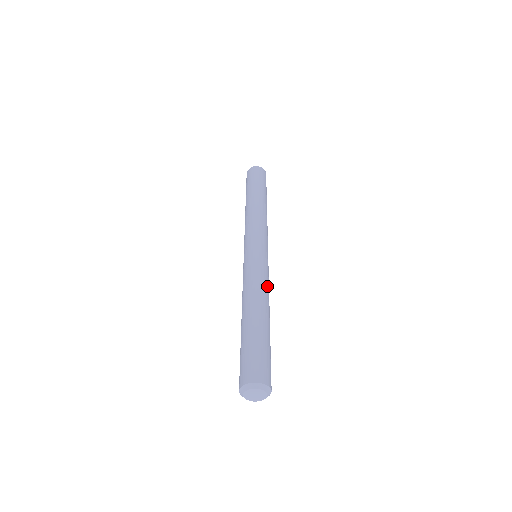
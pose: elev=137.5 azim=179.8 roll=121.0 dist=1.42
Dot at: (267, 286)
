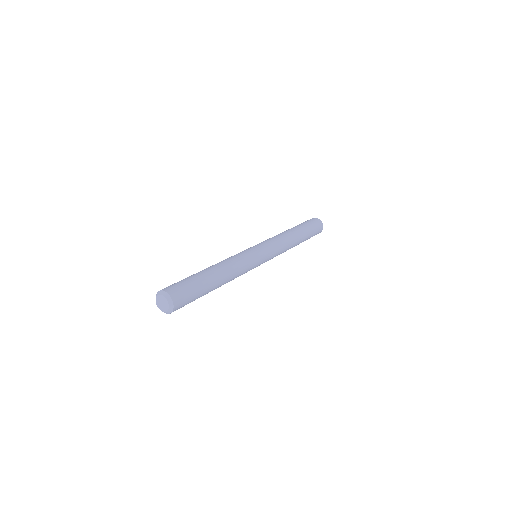
Dot at: (233, 259)
